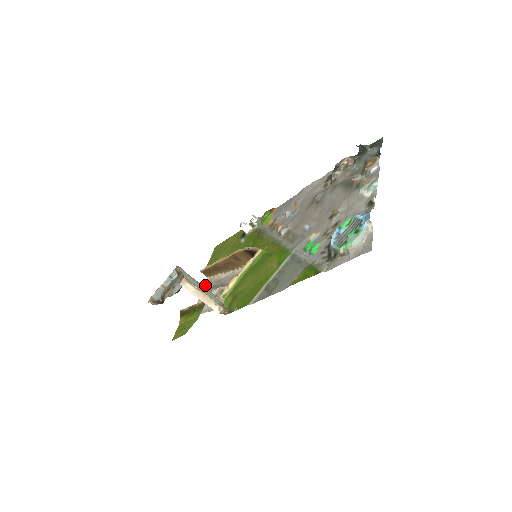
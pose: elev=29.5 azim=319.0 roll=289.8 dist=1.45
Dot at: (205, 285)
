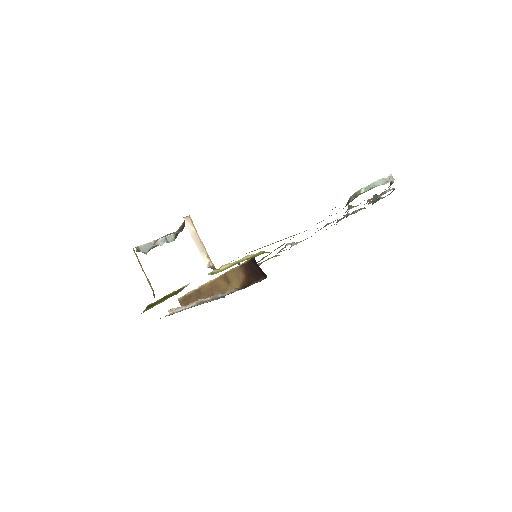
Dot at: occluded
